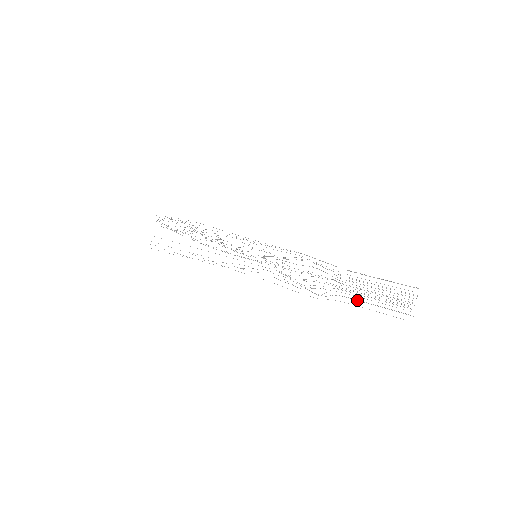
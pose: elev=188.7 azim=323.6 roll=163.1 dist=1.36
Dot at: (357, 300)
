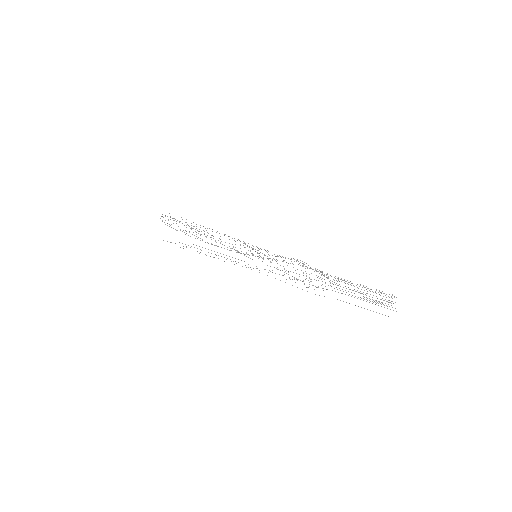
Dot at: occluded
